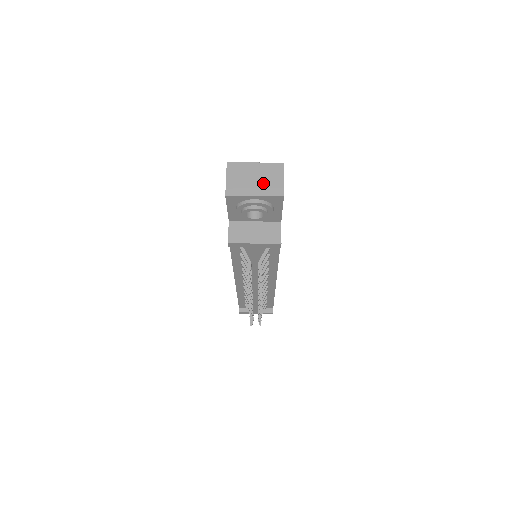
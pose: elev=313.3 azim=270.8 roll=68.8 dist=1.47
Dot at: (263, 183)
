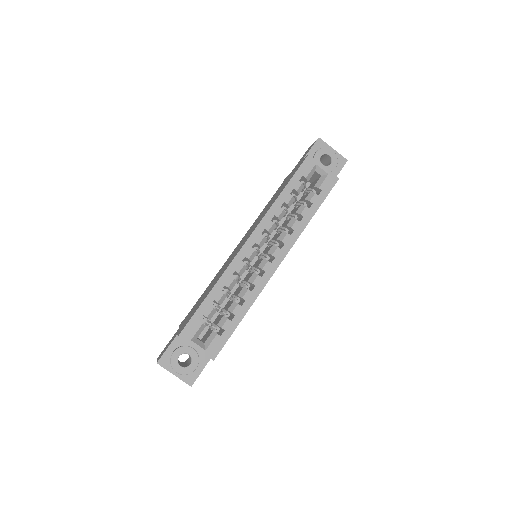
Dot at: occluded
